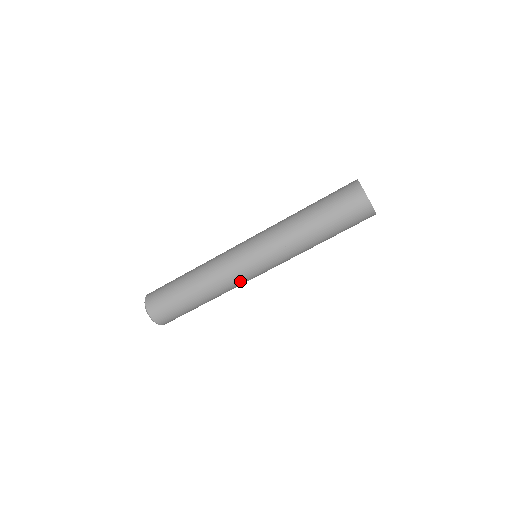
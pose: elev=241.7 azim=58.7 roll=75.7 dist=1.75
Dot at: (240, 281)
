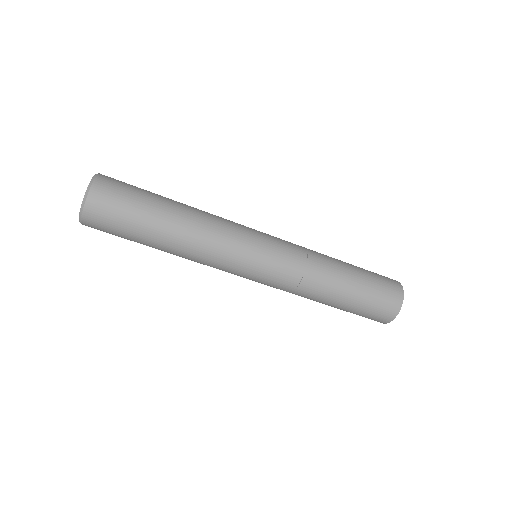
Dot at: (229, 255)
